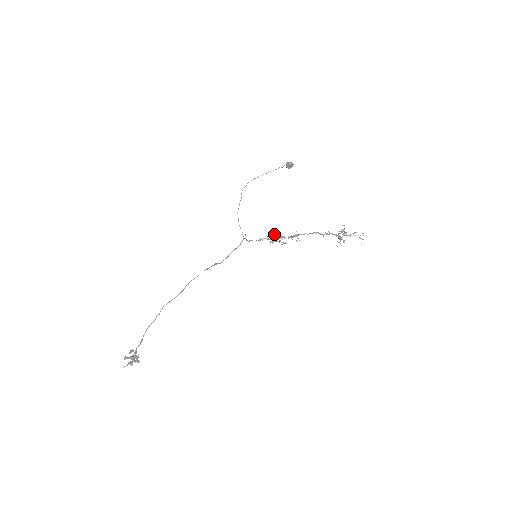
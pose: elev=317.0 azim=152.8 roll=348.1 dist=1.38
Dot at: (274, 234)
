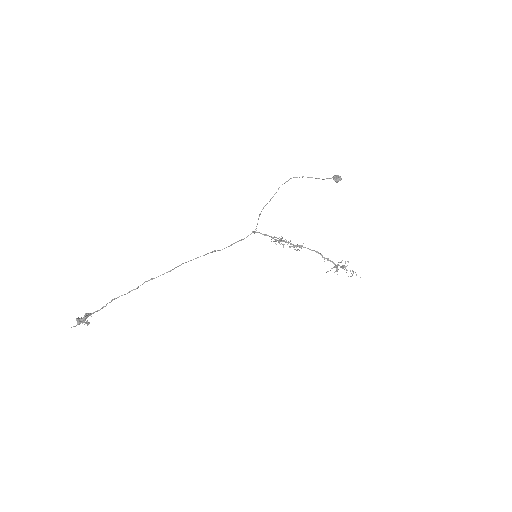
Dot at: (282, 238)
